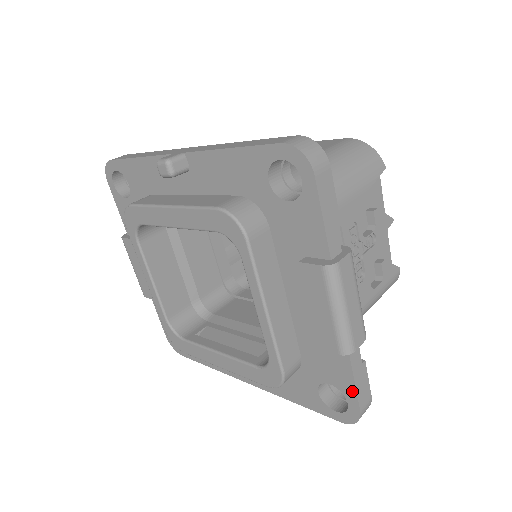
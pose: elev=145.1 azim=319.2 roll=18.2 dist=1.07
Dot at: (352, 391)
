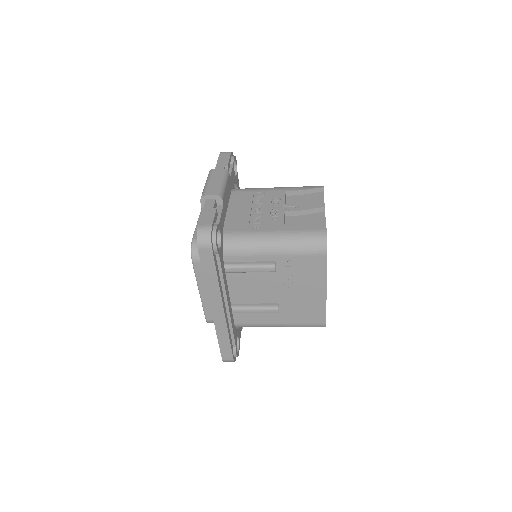
Dot at: occluded
